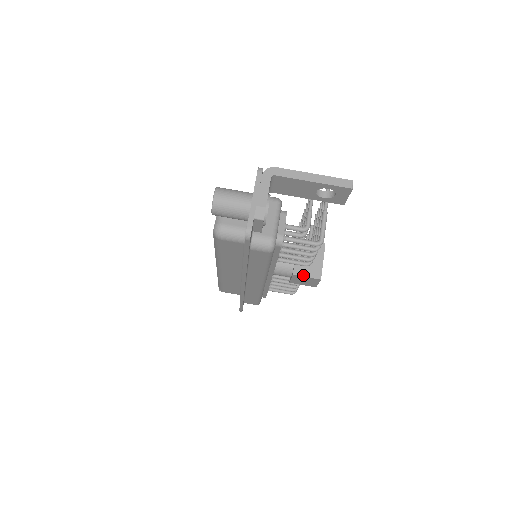
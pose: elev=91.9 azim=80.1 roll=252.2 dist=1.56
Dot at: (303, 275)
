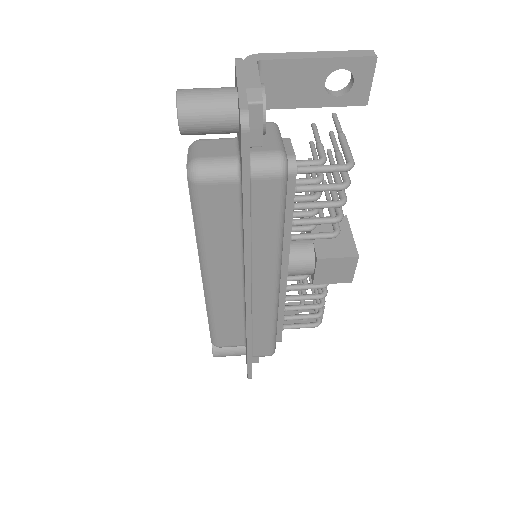
Dot at: (332, 256)
